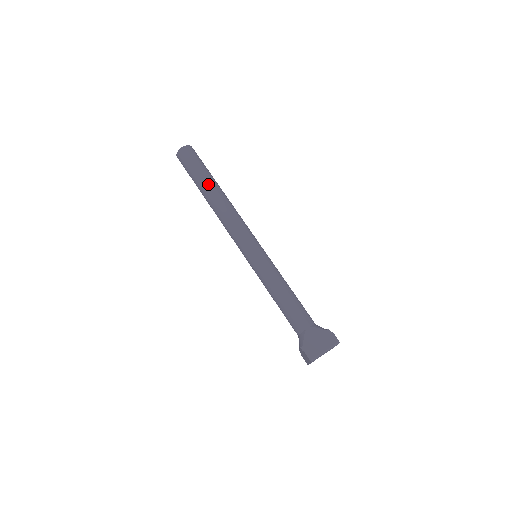
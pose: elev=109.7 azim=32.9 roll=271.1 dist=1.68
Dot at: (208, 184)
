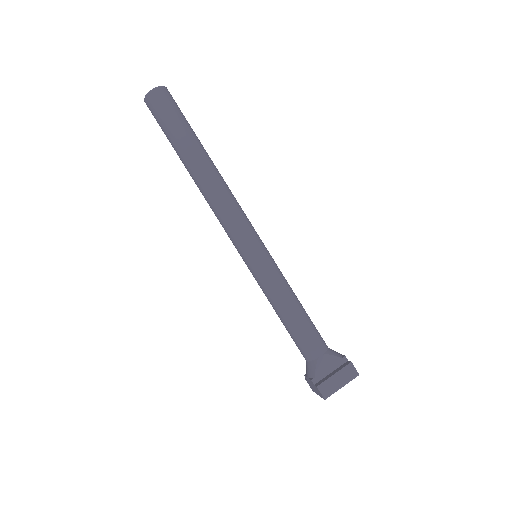
Dot at: (193, 151)
